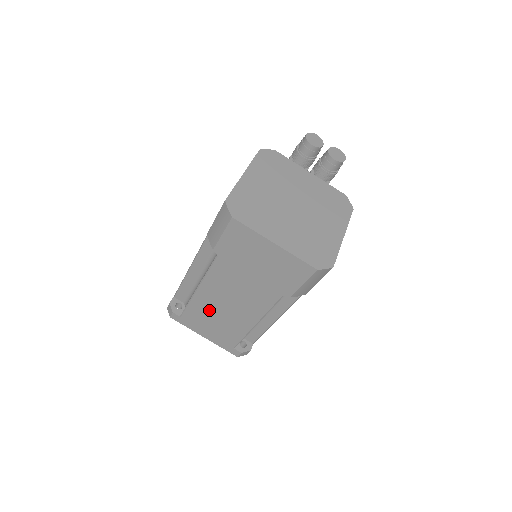
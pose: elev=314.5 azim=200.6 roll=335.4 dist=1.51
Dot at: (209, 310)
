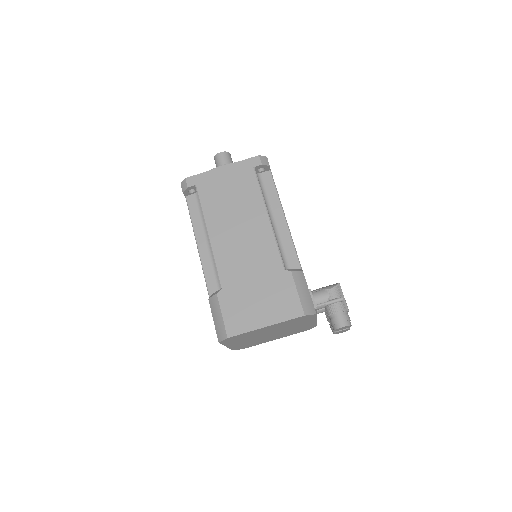
Dot at: occluded
